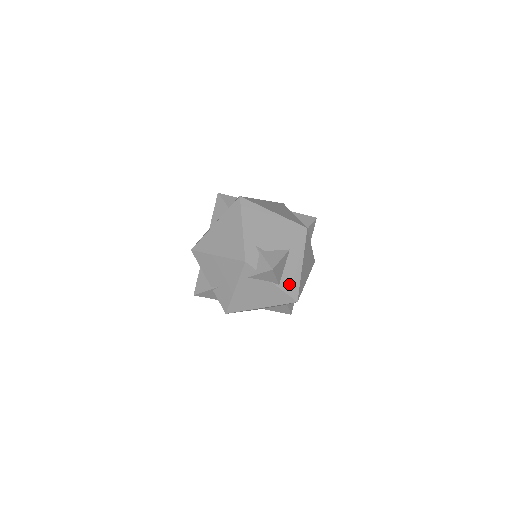
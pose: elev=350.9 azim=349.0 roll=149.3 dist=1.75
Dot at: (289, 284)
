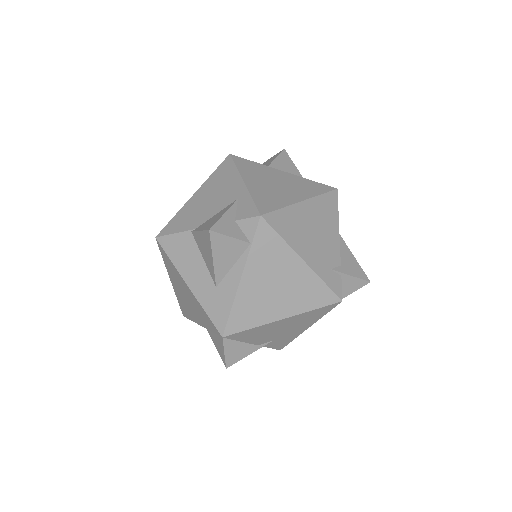
Dot at: occluded
